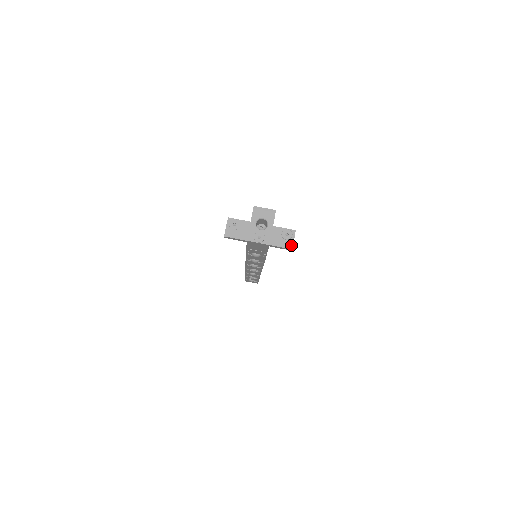
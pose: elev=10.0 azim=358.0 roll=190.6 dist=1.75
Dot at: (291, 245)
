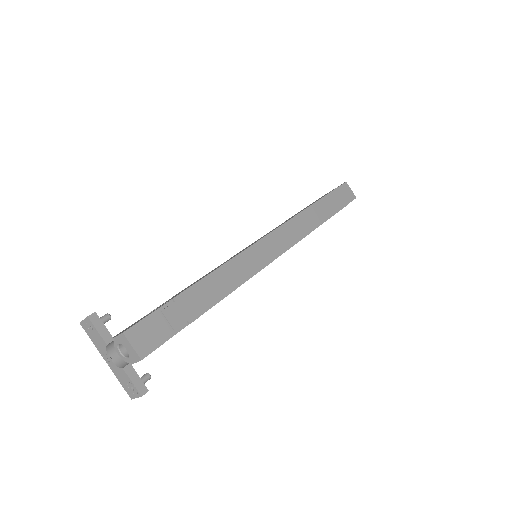
Dot at: (132, 397)
